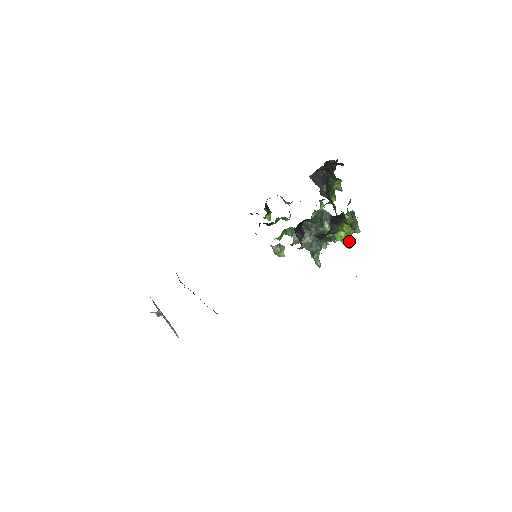
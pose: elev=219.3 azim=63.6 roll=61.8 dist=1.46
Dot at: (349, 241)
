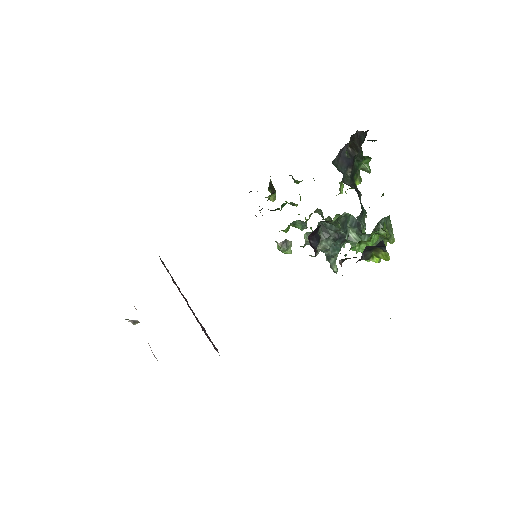
Dot at: occluded
